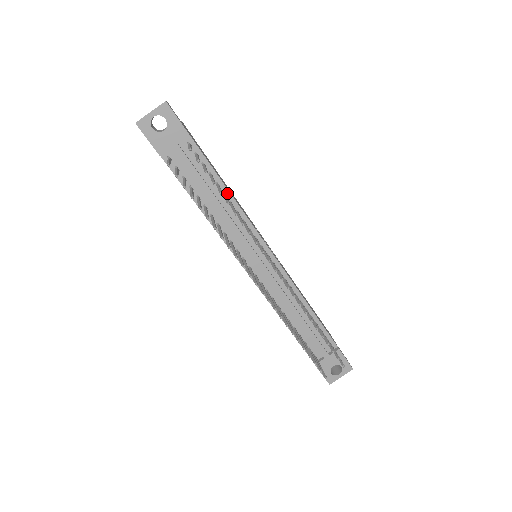
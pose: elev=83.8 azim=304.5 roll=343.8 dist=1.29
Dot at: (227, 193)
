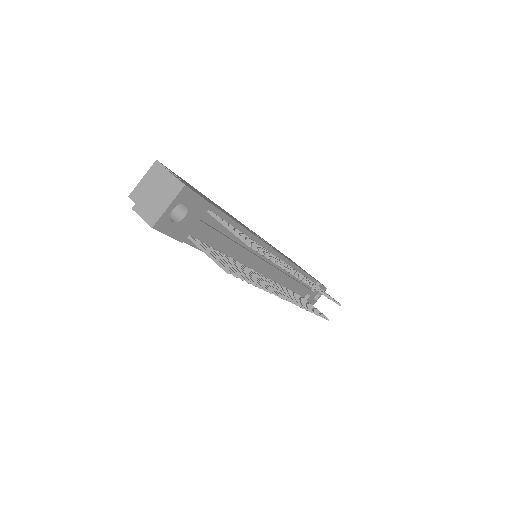
Dot at: (244, 232)
